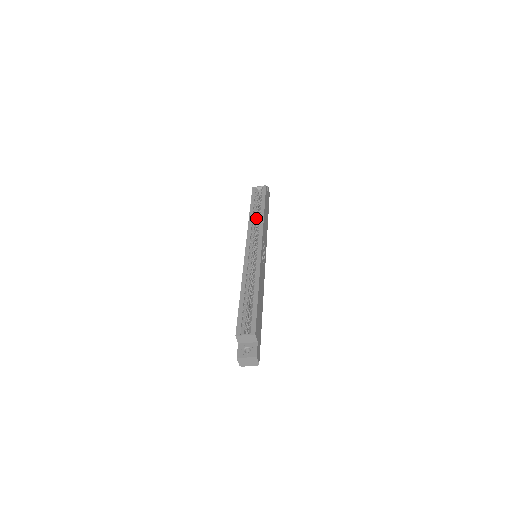
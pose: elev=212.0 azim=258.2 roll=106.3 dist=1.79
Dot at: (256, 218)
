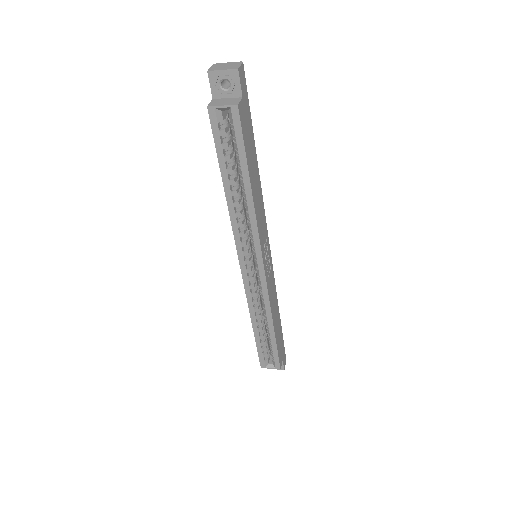
Dot at: (239, 195)
